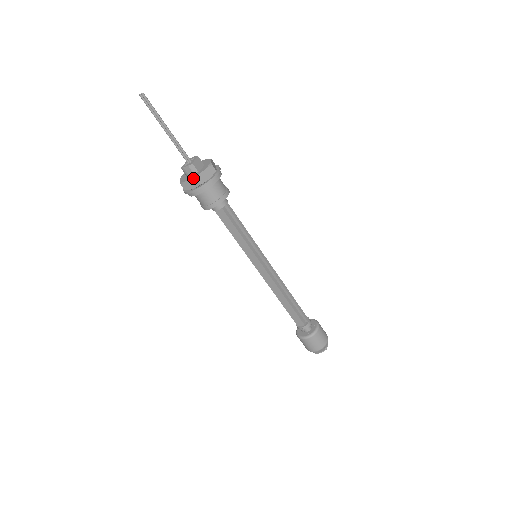
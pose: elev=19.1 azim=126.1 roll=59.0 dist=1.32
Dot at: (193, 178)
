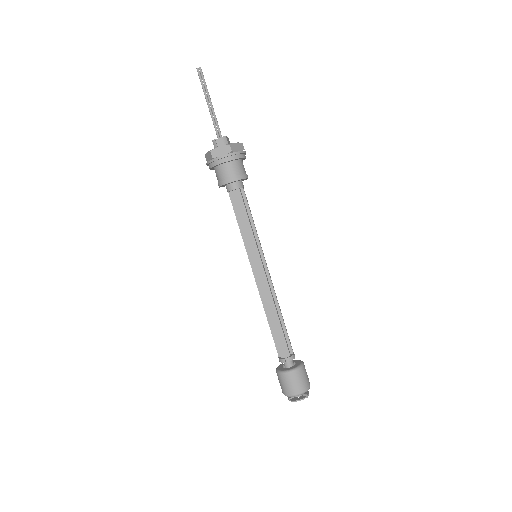
Dot at: (226, 144)
